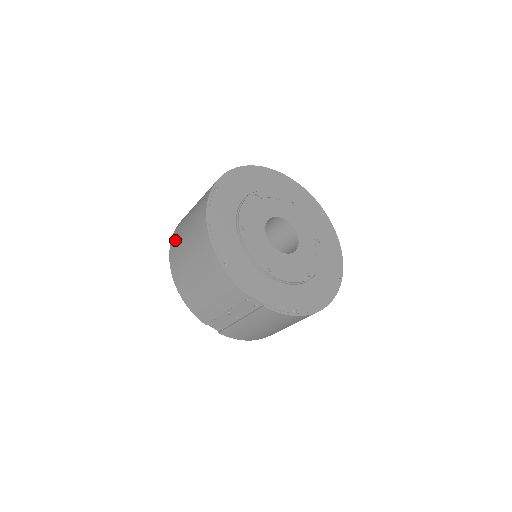
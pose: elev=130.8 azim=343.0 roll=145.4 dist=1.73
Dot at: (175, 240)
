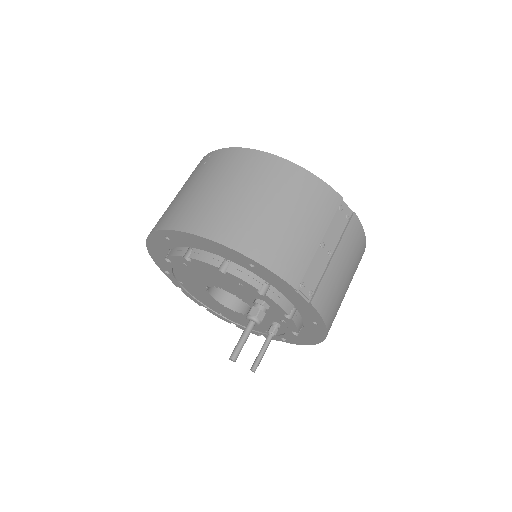
Dot at: (189, 215)
